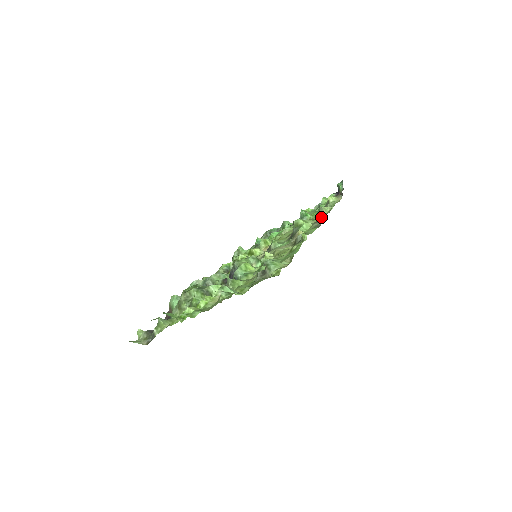
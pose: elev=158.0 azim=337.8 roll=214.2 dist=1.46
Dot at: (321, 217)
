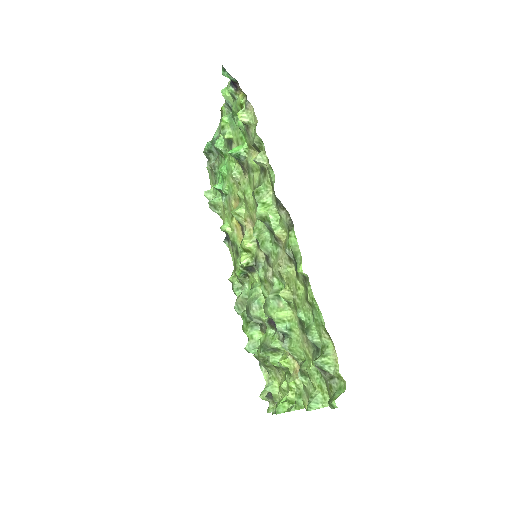
Dot at: (278, 201)
